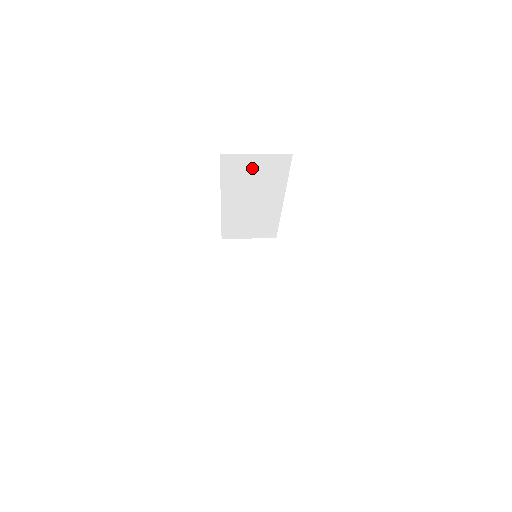
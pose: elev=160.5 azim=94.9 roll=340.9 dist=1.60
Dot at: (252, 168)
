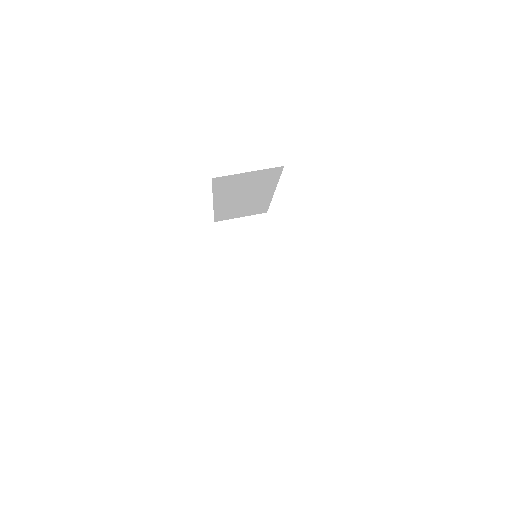
Dot at: (244, 180)
